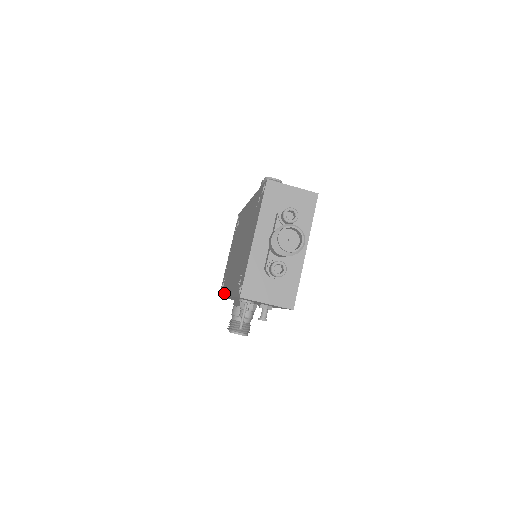
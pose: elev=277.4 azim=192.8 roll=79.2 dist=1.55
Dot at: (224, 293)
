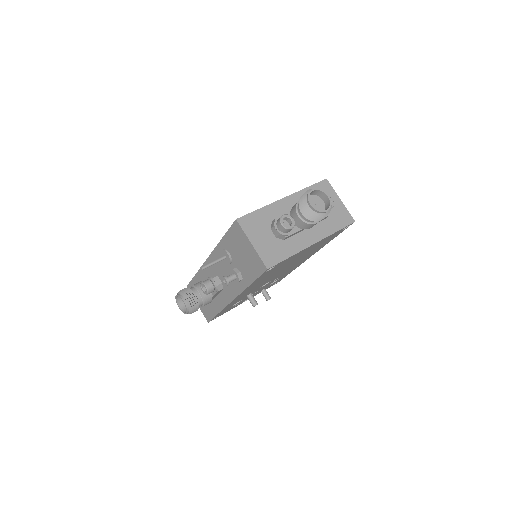
Dot at: occluded
